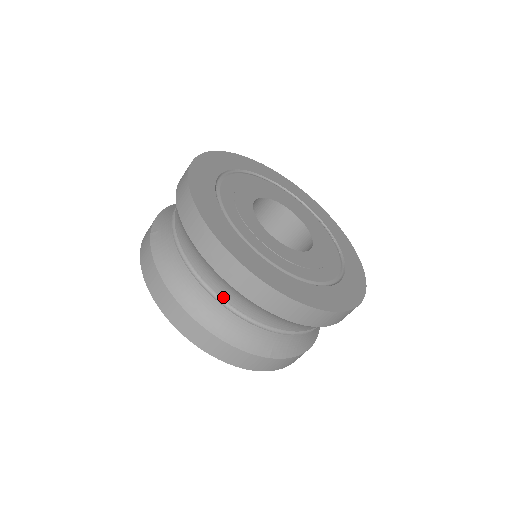
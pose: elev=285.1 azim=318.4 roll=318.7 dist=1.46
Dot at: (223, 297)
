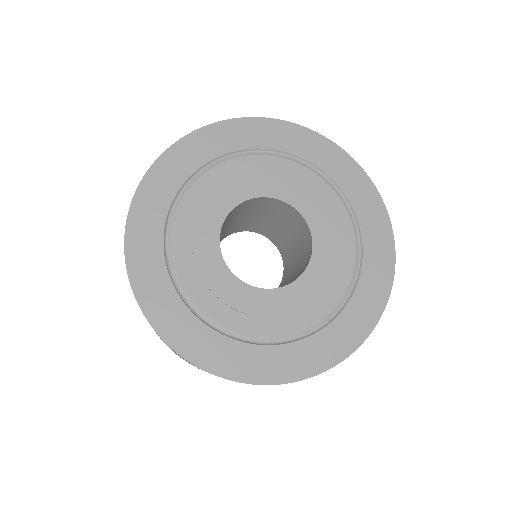
Dot at: occluded
